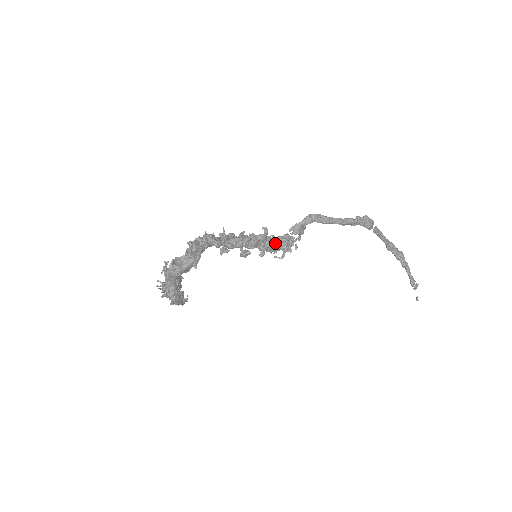
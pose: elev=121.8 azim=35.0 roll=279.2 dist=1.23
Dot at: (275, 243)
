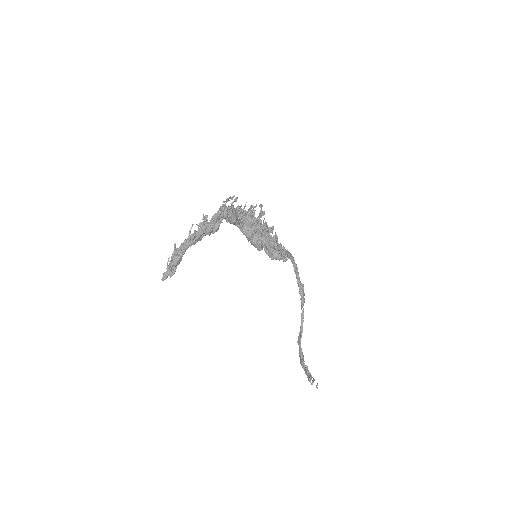
Dot at: (281, 244)
